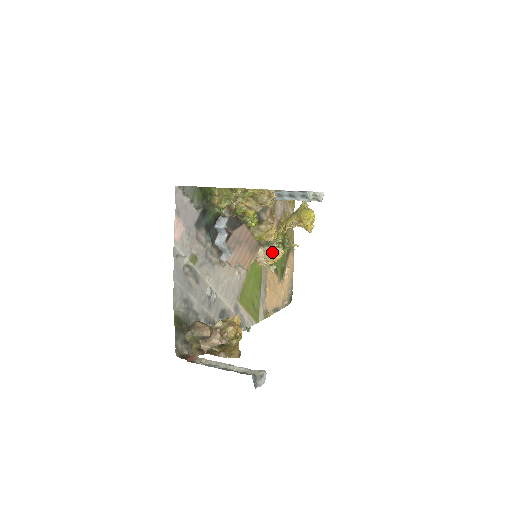
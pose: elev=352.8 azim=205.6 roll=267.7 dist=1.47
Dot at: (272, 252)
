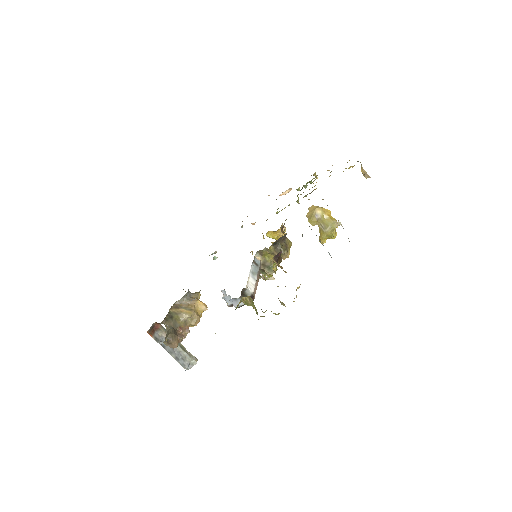
Dot at: occluded
